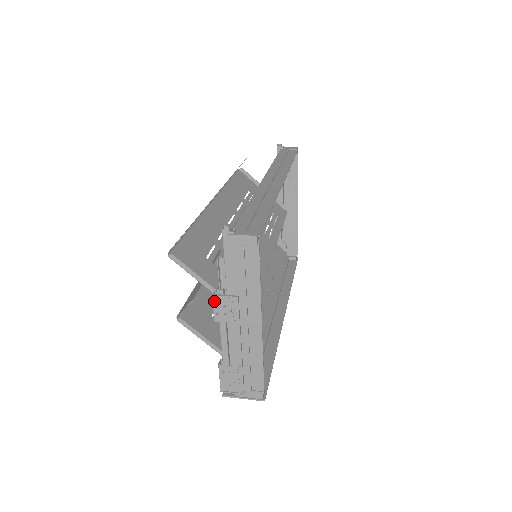
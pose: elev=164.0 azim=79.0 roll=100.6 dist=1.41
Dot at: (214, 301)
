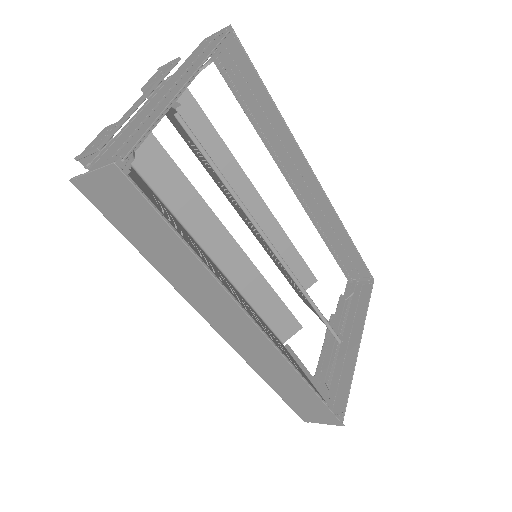
Dot at: (156, 73)
